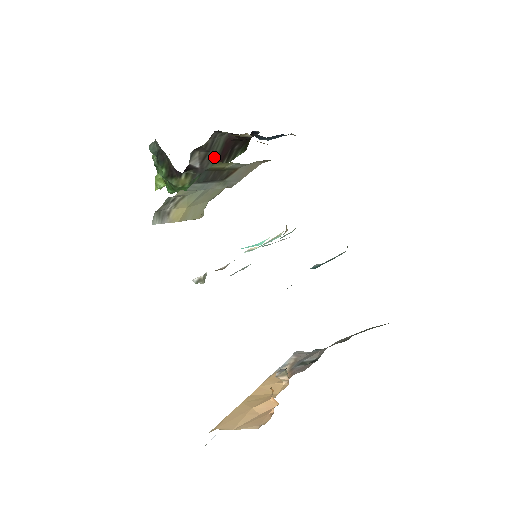
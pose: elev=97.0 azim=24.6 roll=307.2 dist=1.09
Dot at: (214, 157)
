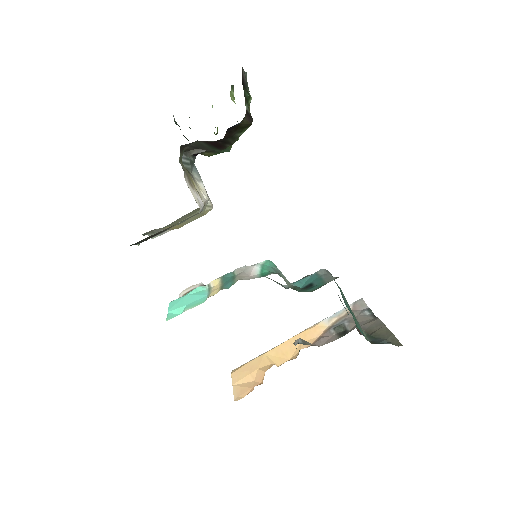
Dot at: (210, 148)
